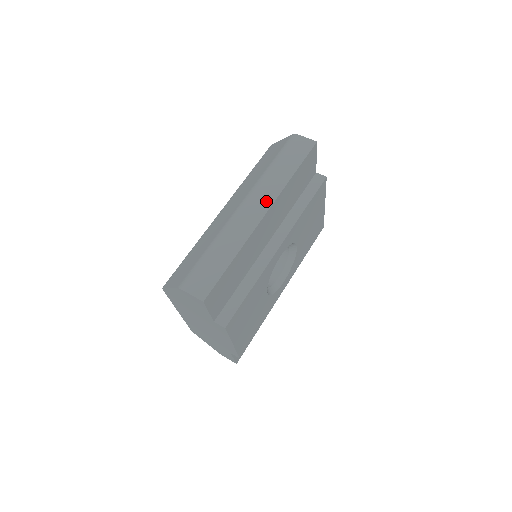
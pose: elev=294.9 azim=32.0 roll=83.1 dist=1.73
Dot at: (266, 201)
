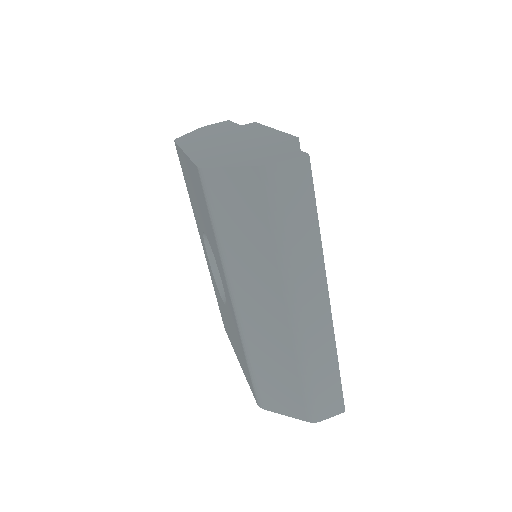
Dot at: (317, 288)
